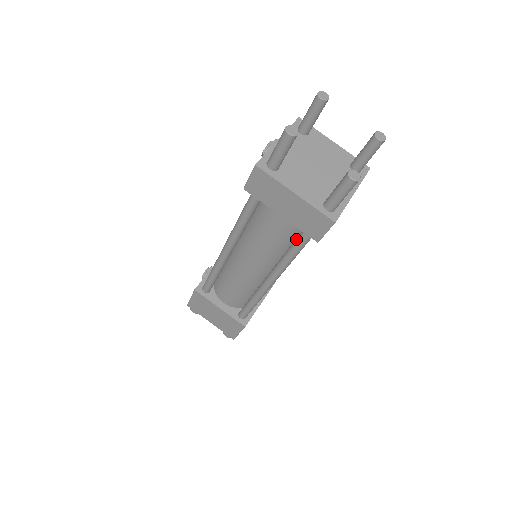
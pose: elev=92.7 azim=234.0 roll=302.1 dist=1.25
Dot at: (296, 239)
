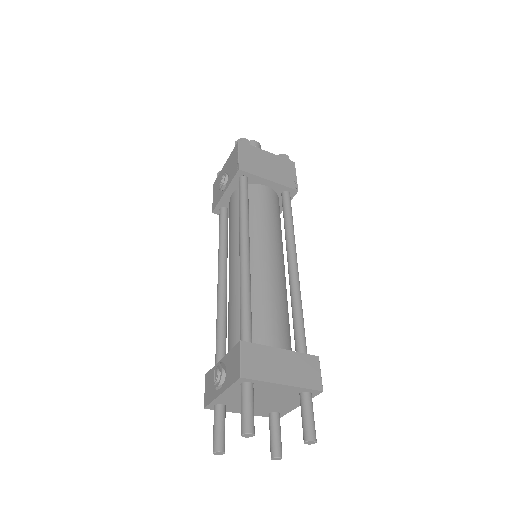
Dot at: occluded
